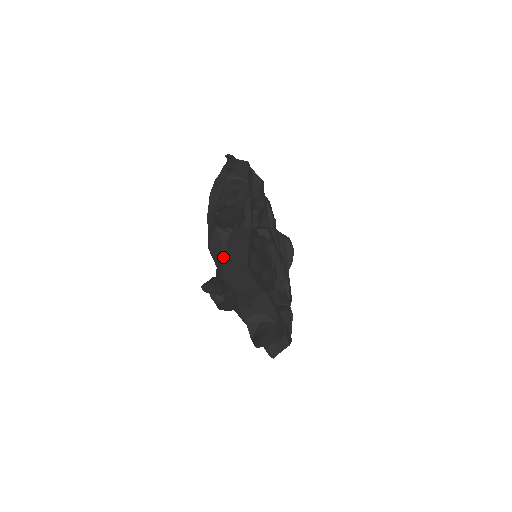
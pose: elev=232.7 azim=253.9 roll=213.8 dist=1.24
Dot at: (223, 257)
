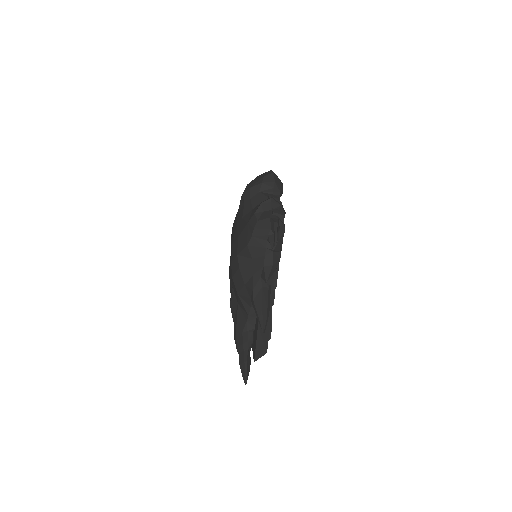
Dot at: (249, 318)
